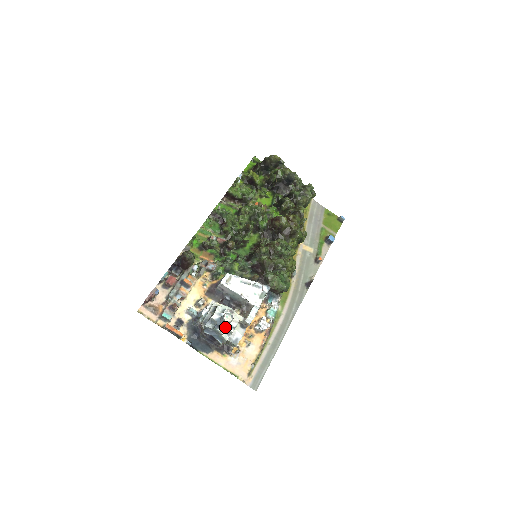
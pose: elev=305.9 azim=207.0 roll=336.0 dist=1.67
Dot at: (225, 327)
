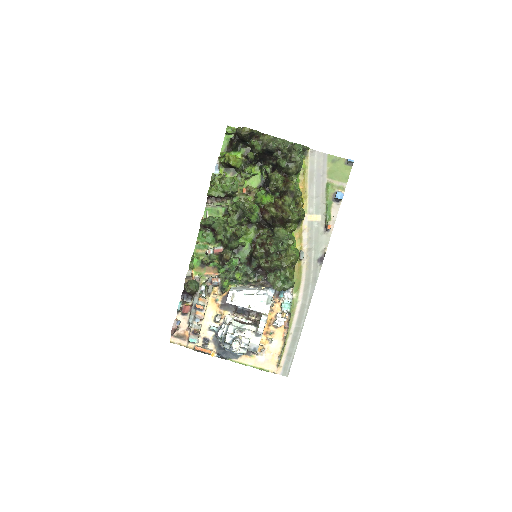
Dot at: occluded
